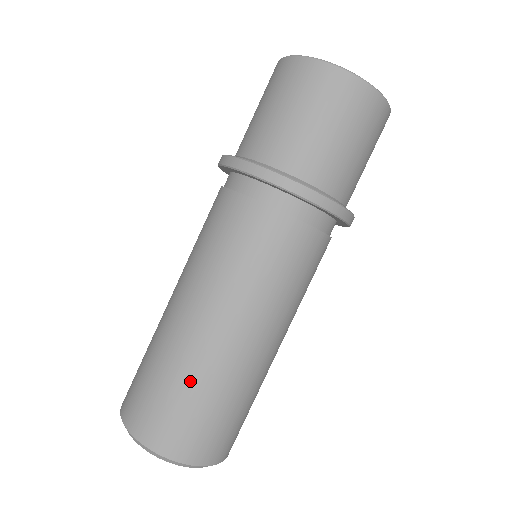
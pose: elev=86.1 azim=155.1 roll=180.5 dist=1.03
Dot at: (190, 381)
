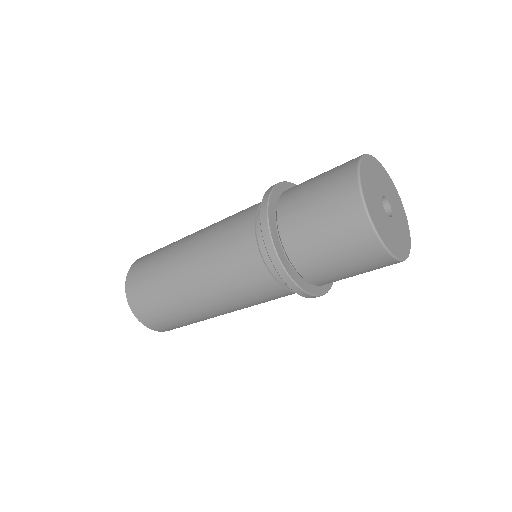
Dot at: (182, 317)
